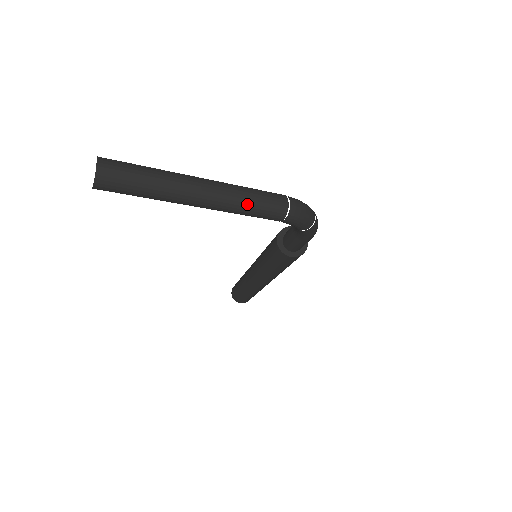
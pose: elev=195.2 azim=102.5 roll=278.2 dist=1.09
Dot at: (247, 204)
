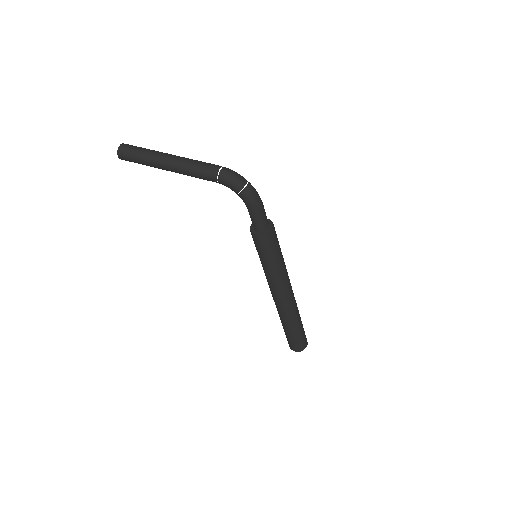
Dot at: (193, 166)
